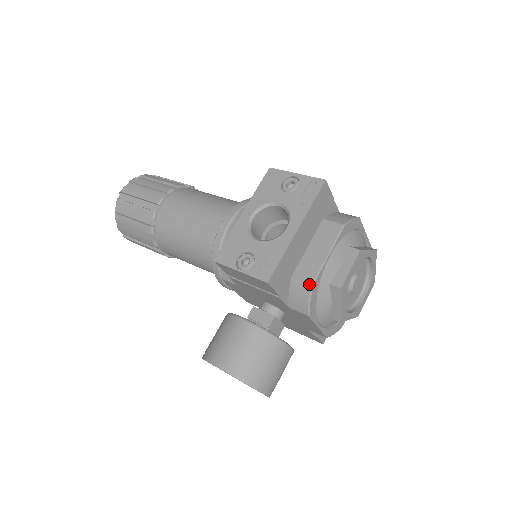
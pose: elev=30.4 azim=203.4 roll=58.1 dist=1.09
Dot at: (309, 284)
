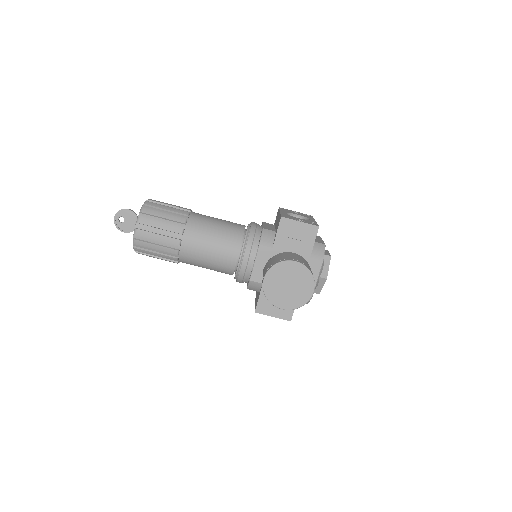
Dot at: (324, 244)
